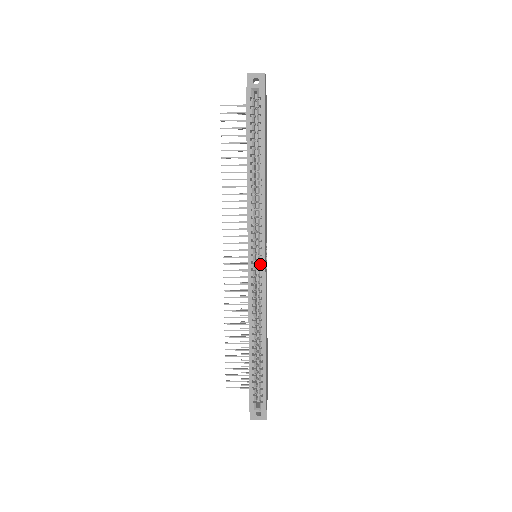
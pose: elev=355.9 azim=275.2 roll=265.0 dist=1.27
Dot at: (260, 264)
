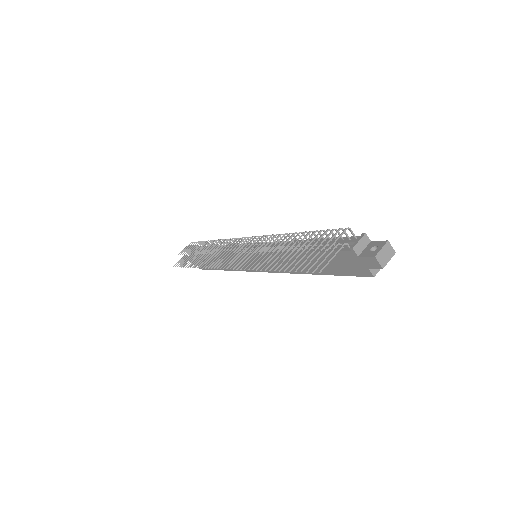
Dot at: occluded
